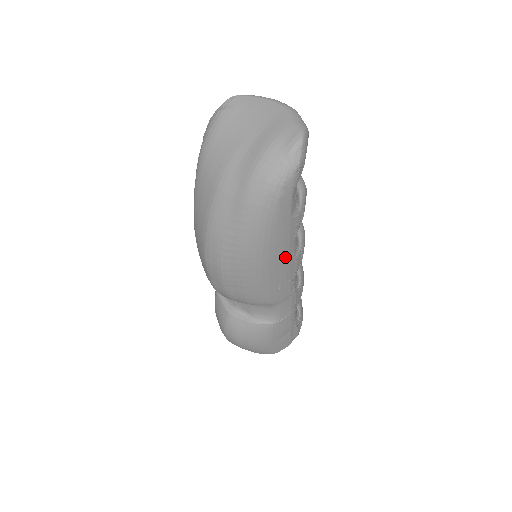
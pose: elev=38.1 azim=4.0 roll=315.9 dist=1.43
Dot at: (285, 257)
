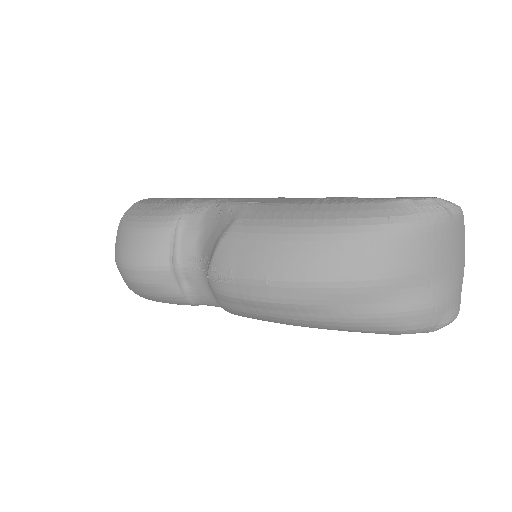
Dot at: occluded
